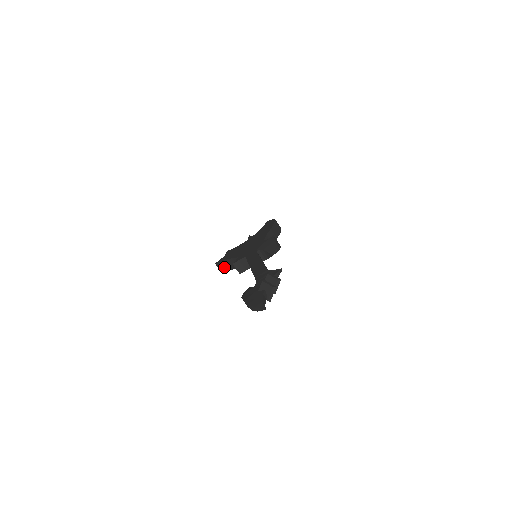
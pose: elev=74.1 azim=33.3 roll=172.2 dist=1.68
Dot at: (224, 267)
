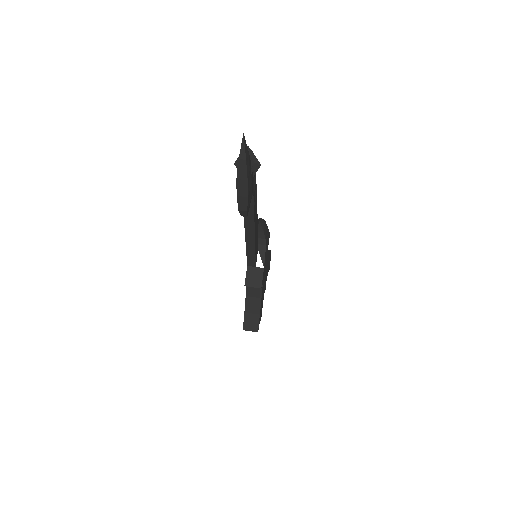
Dot at: (252, 321)
